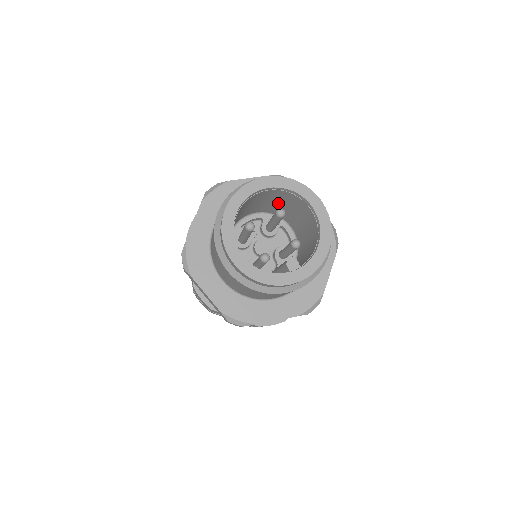
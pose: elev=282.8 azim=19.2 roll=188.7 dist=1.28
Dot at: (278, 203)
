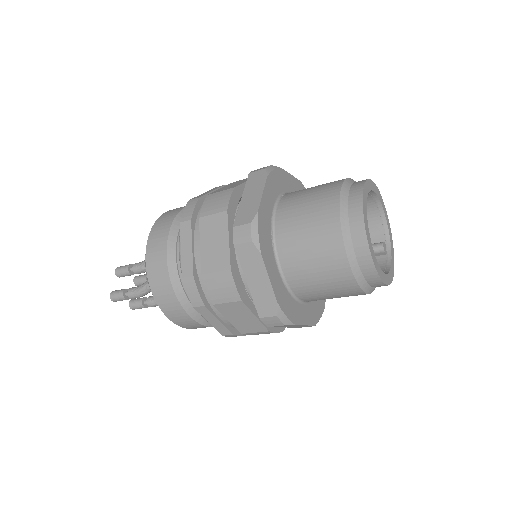
Dot at: occluded
